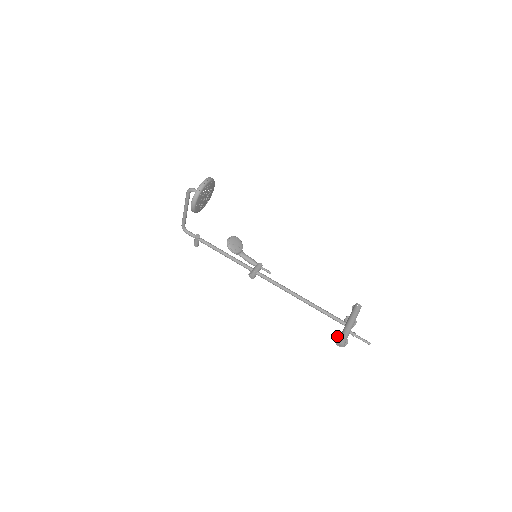
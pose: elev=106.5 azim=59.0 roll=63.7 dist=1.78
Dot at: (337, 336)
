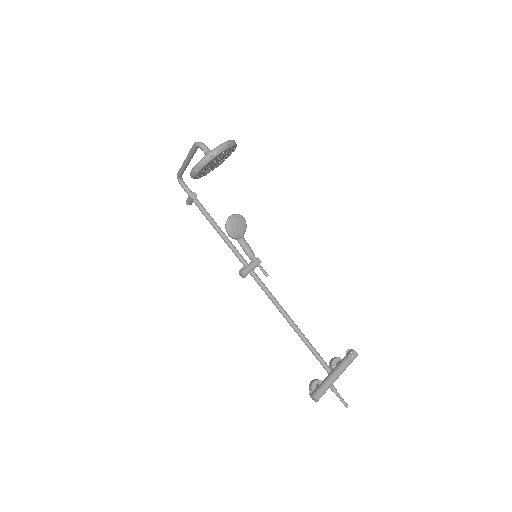
Dot at: (314, 381)
